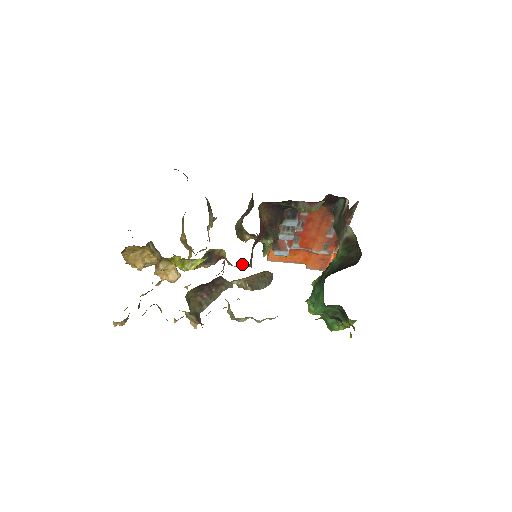
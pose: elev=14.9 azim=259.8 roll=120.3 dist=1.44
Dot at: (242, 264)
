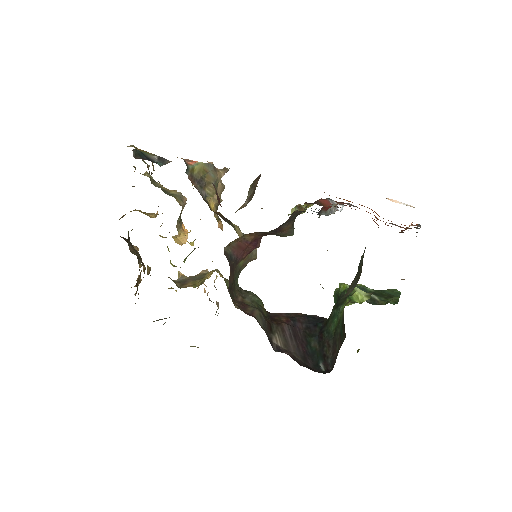
Dot at: occluded
